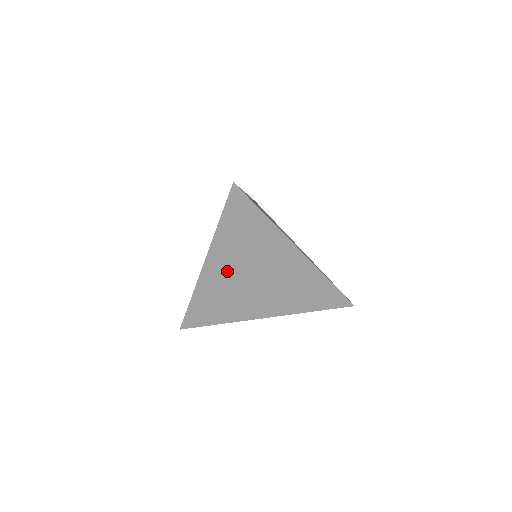
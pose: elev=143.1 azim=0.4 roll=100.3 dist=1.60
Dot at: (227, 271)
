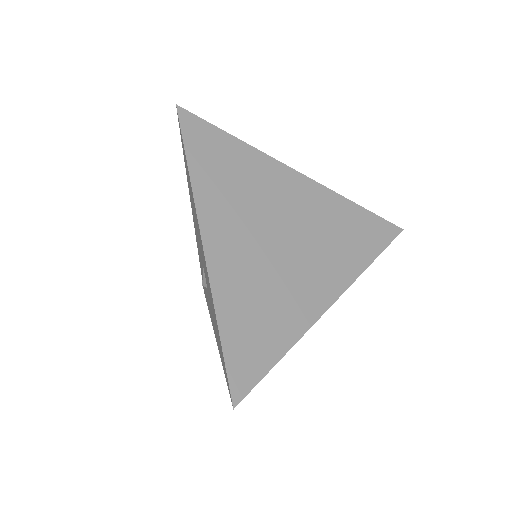
Dot at: (239, 242)
